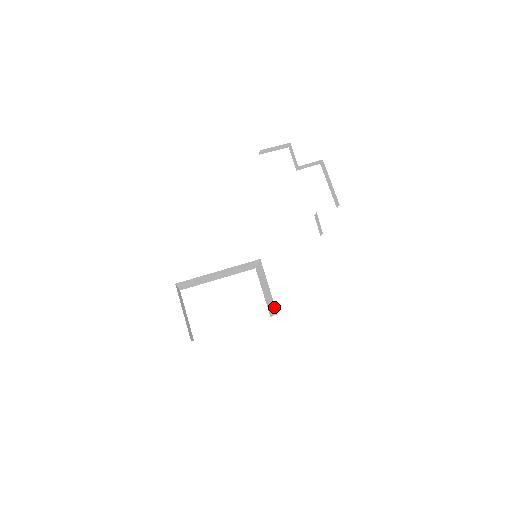
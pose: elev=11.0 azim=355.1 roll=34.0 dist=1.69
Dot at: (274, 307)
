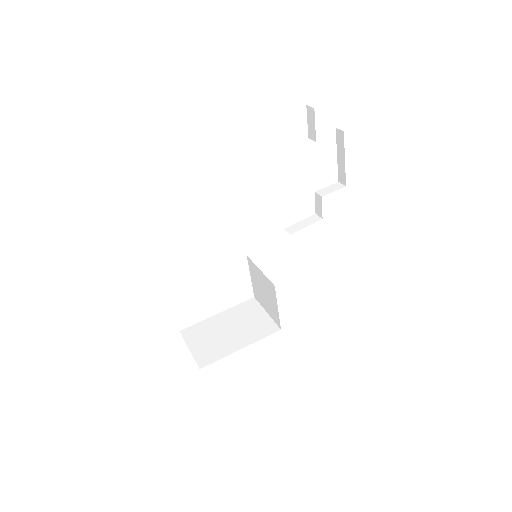
Dot at: (277, 320)
